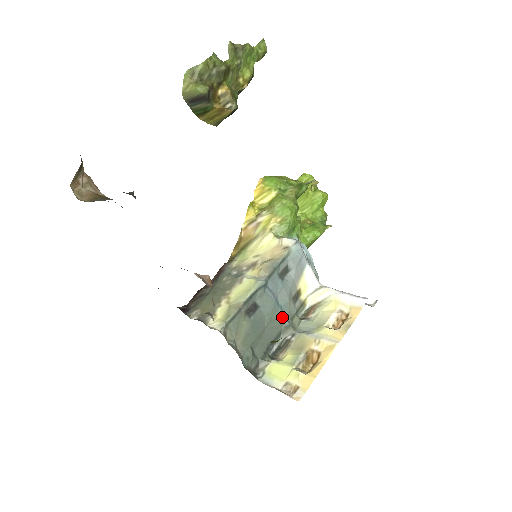
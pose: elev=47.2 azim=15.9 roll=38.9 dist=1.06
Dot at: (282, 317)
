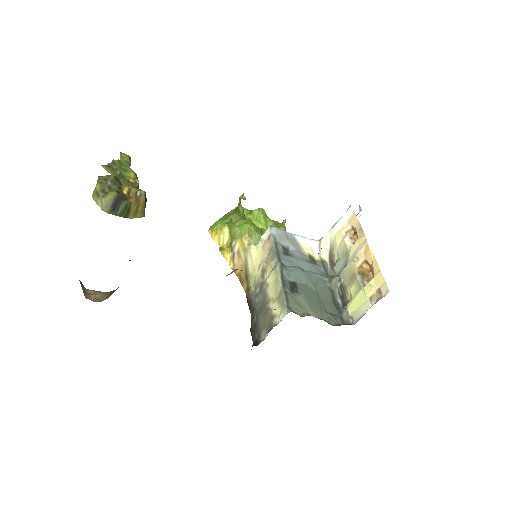
Dot at: (319, 278)
